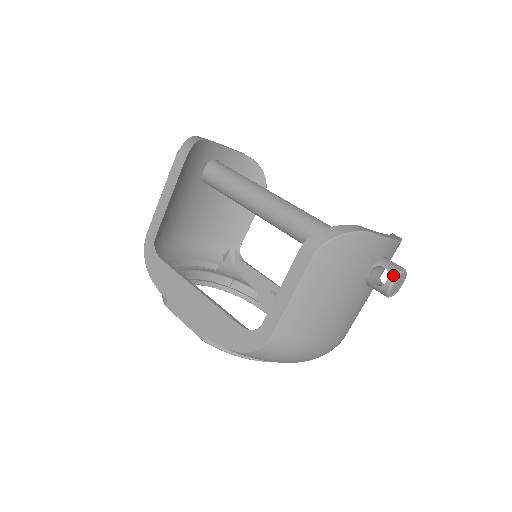
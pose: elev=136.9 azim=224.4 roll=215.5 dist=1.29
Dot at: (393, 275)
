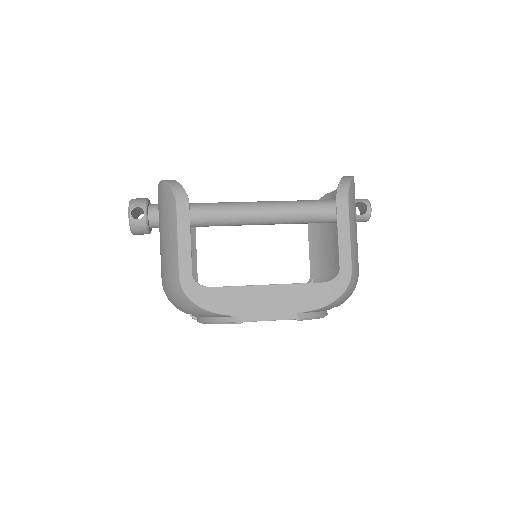
Dot at: (368, 203)
